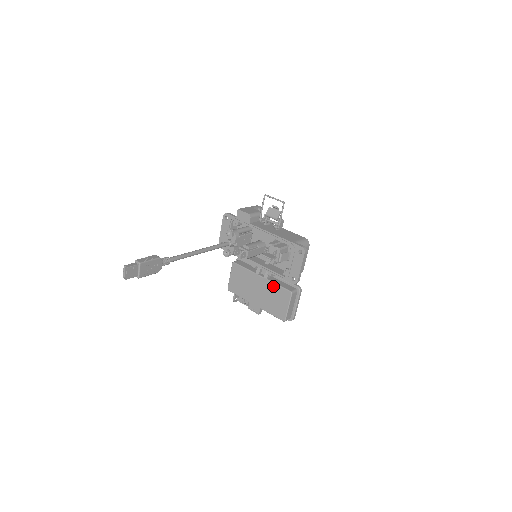
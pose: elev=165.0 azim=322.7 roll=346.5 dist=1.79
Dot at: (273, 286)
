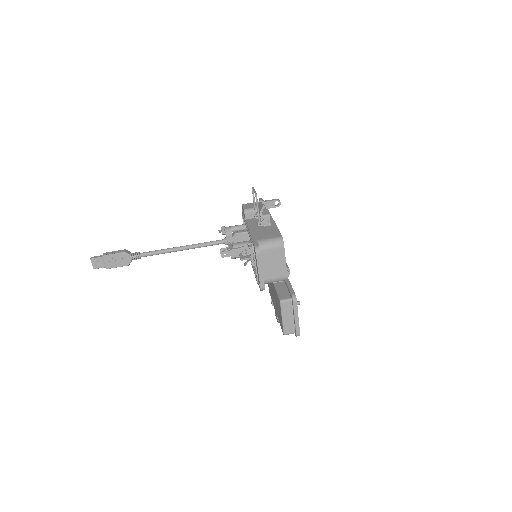
Dot at: (275, 292)
